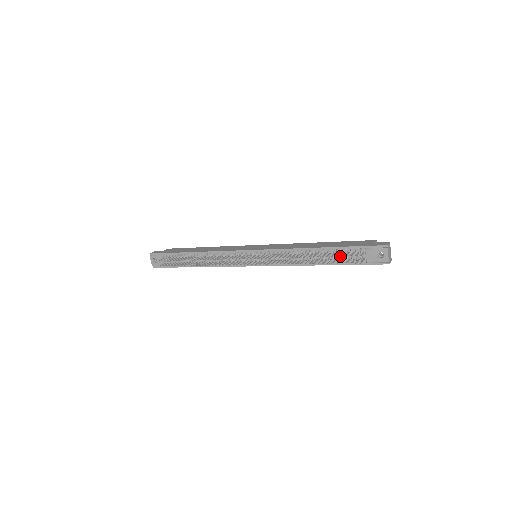
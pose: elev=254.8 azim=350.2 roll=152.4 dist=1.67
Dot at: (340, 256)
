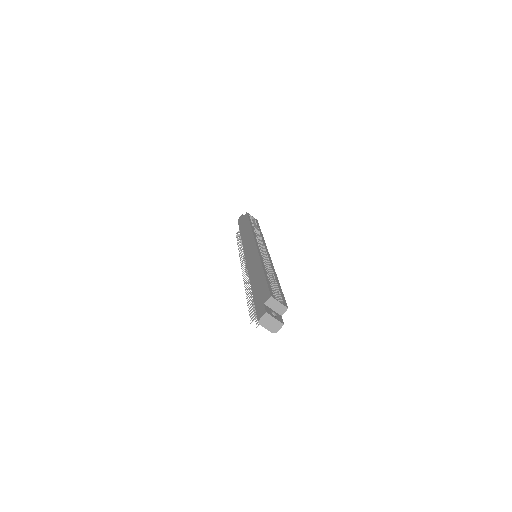
Dot at: (249, 312)
